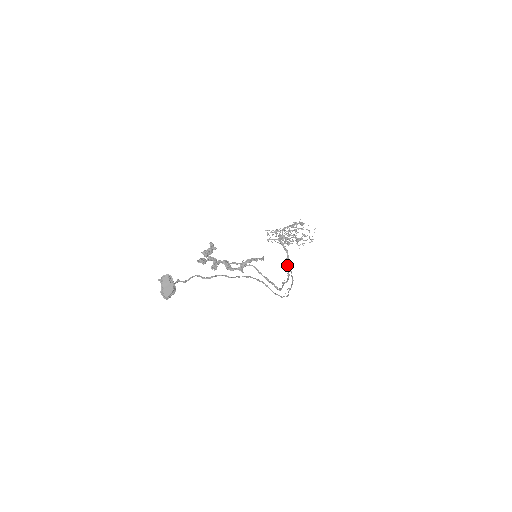
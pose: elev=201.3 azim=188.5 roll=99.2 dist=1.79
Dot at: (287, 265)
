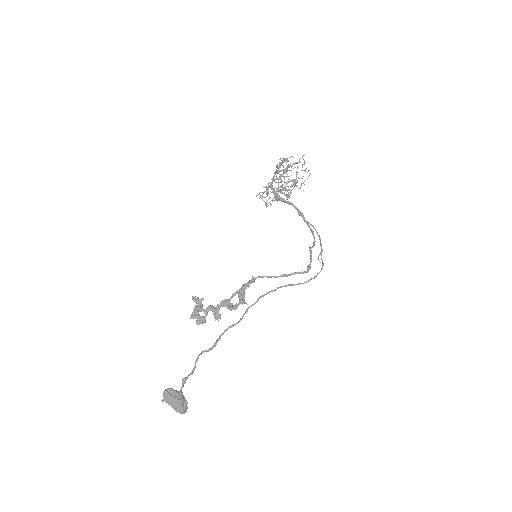
Dot at: occluded
